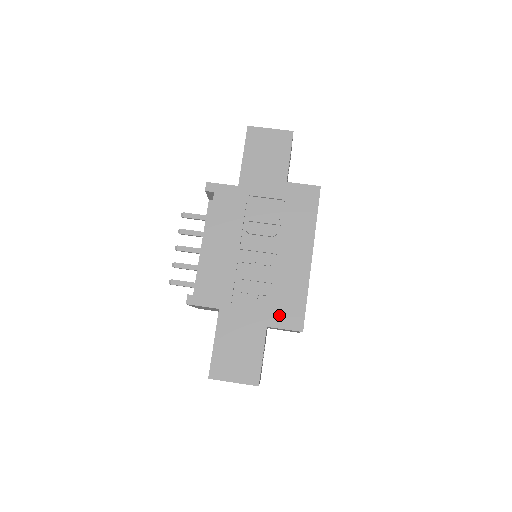
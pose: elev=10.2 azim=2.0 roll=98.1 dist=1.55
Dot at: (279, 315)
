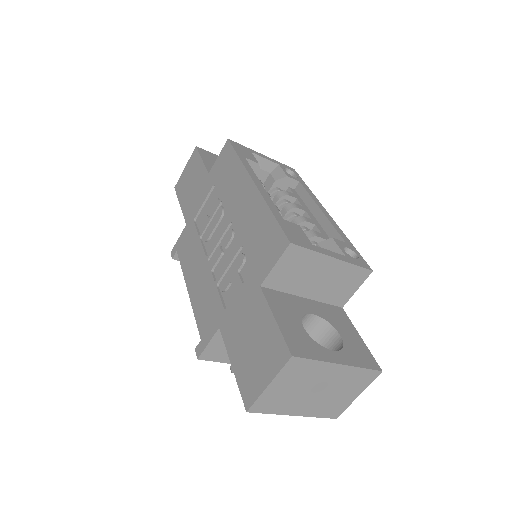
Dot at: (262, 261)
